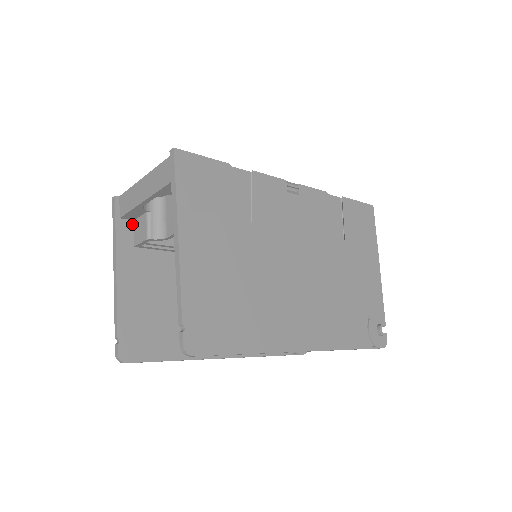
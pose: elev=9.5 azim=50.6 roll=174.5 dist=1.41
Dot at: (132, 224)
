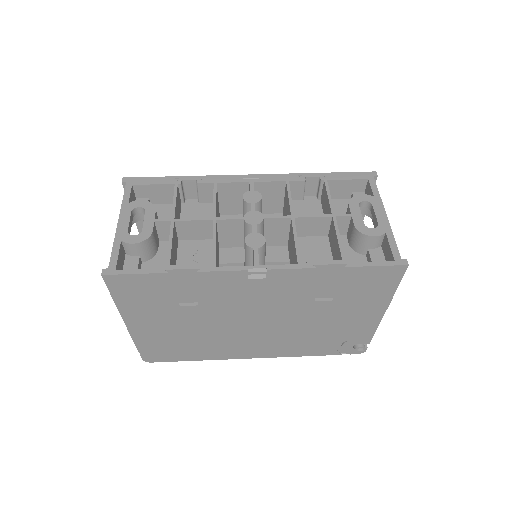
Dot at: occluded
